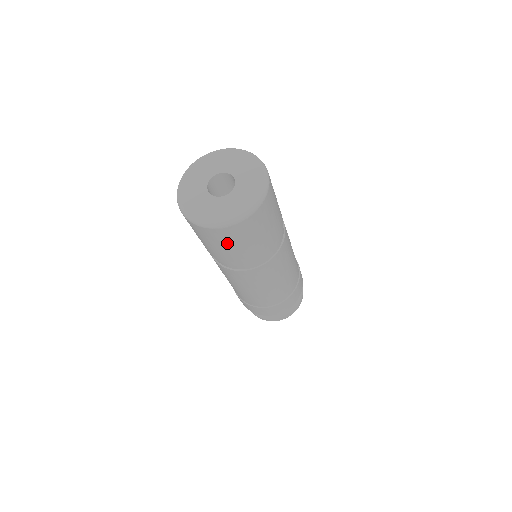
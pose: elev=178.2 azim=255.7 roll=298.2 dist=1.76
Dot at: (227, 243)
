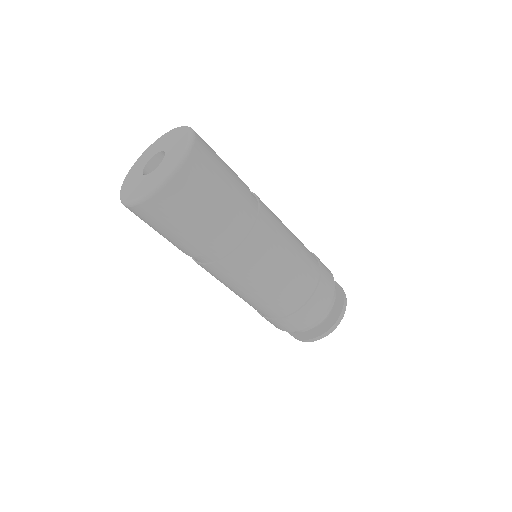
Dot at: occluded
